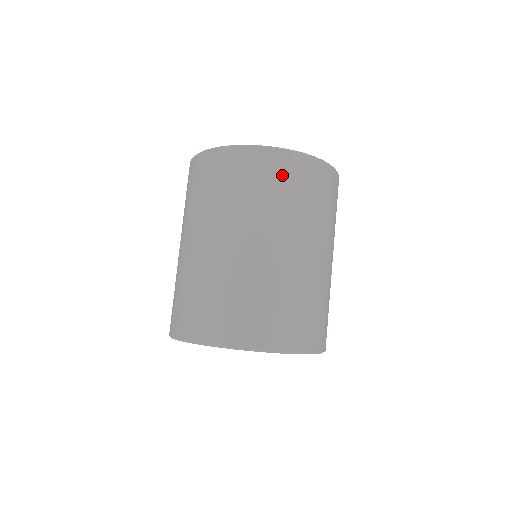
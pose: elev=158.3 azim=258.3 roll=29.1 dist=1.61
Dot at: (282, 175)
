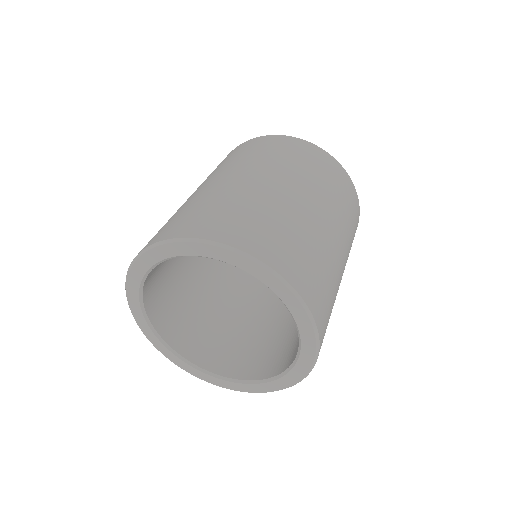
Dot at: (240, 150)
